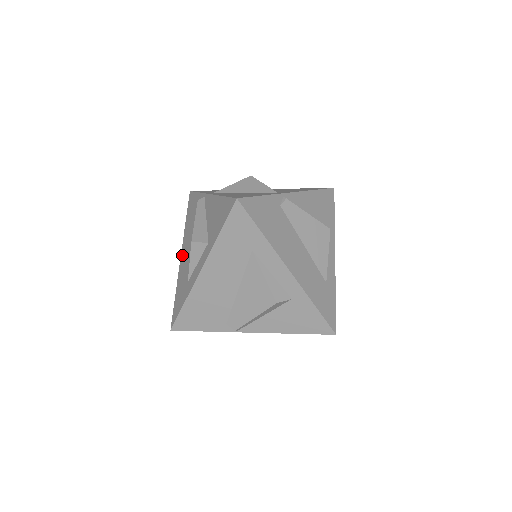
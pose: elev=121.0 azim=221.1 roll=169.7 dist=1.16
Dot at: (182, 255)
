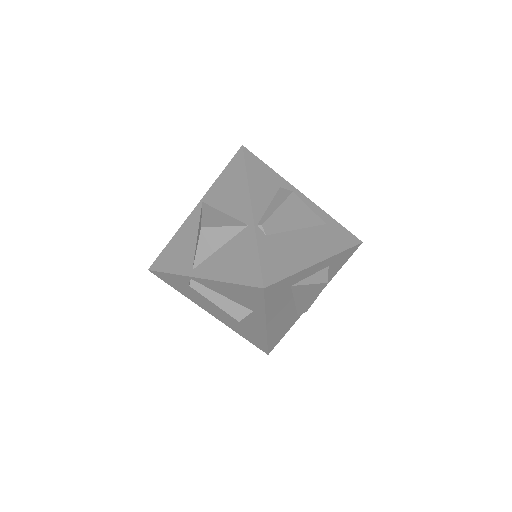
Dot at: (212, 314)
